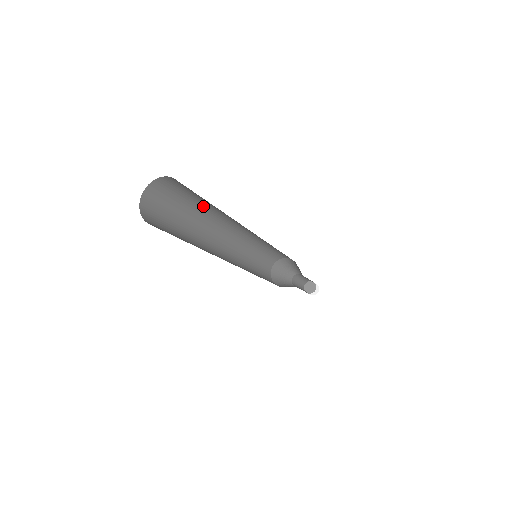
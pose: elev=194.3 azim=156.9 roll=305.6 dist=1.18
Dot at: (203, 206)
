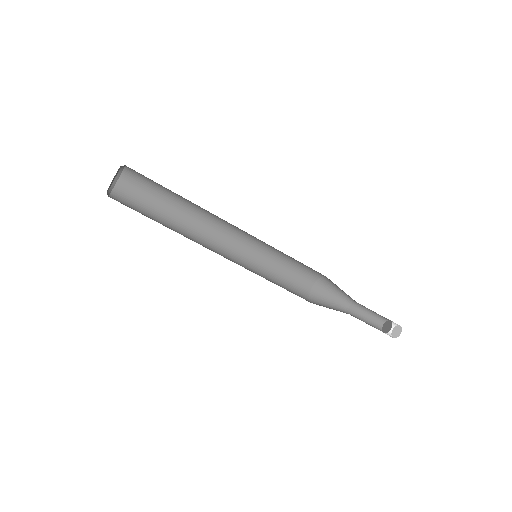
Dot at: (179, 195)
